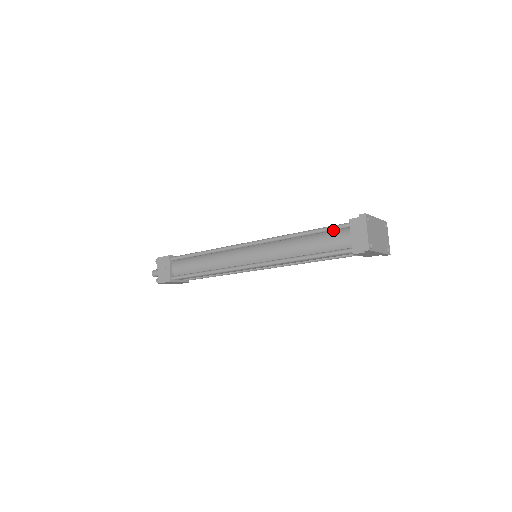
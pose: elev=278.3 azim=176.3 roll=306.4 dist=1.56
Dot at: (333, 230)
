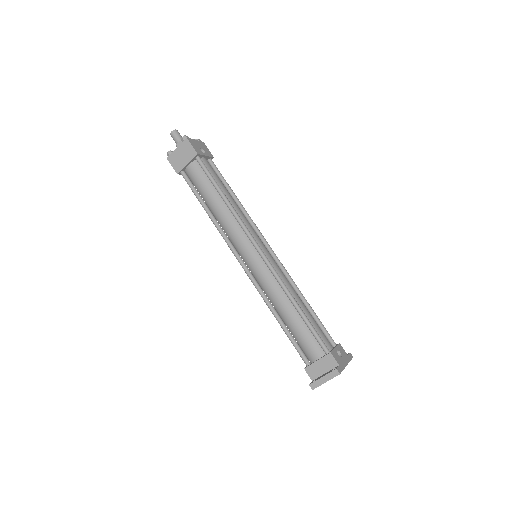
Dot at: (315, 337)
